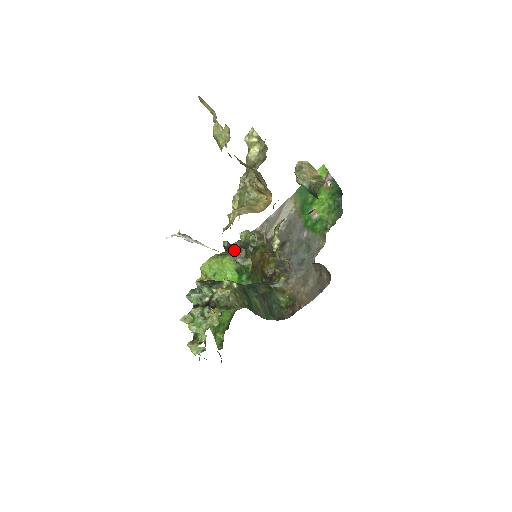
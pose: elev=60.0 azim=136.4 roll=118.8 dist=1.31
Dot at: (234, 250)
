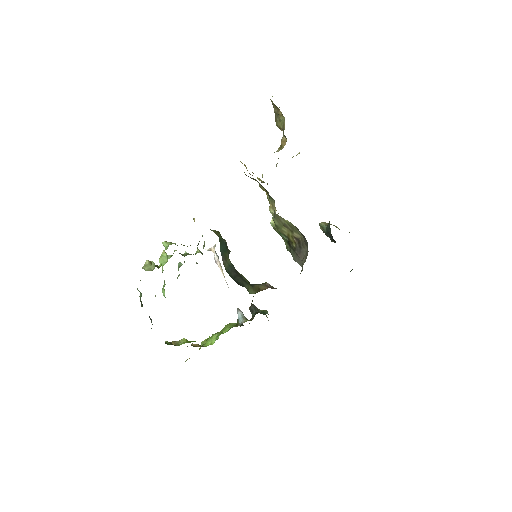
Dot at: occluded
